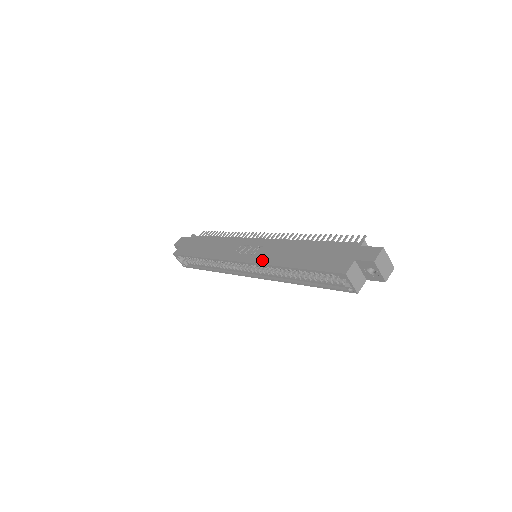
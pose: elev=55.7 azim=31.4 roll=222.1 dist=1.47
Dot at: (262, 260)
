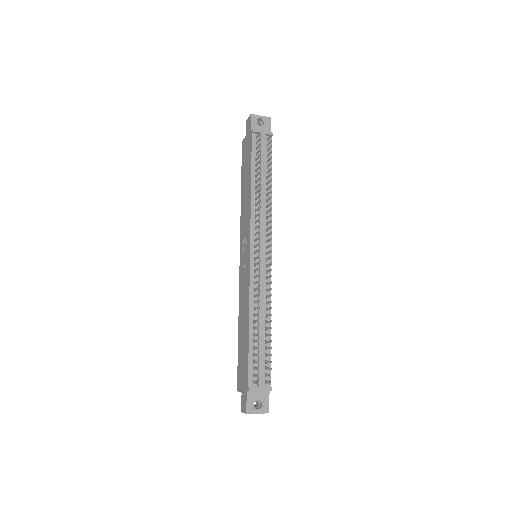
Dot at: (240, 288)
